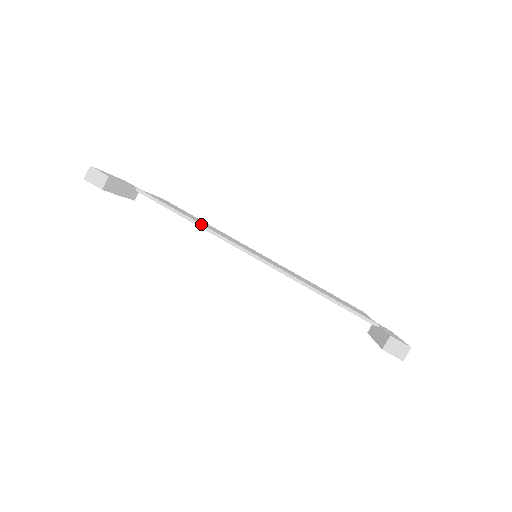
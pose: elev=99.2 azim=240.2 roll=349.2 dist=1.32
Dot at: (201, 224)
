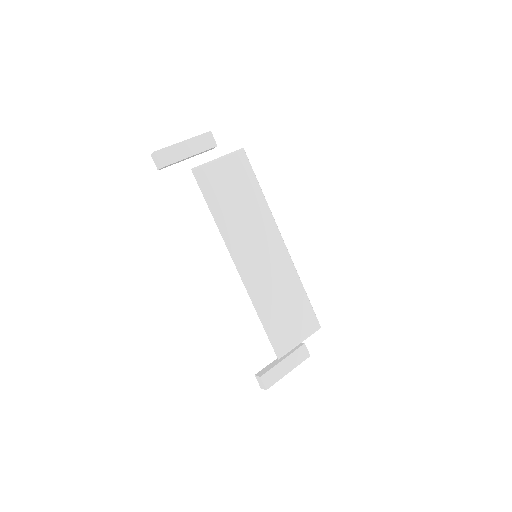
Dot at: (217, 224)
